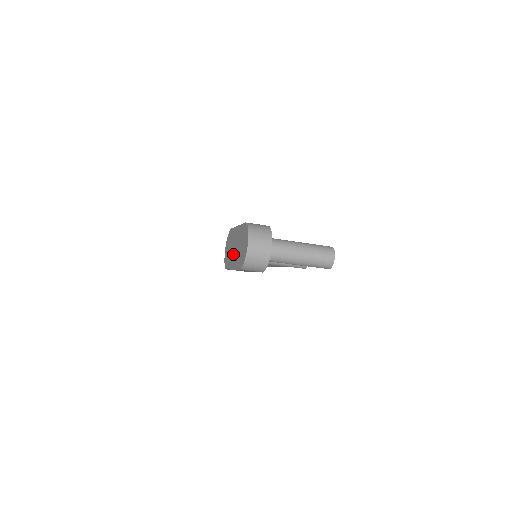
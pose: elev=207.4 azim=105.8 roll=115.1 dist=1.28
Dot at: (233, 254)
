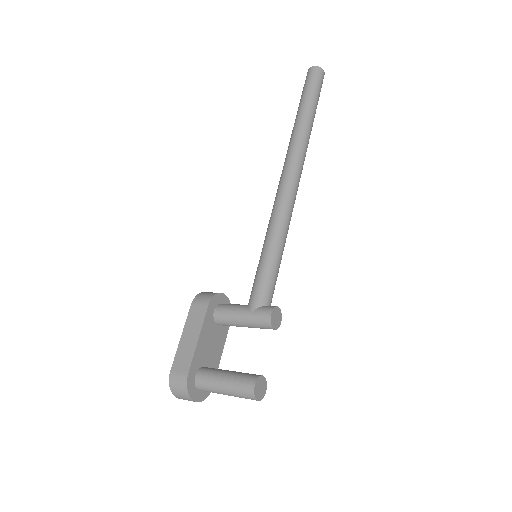
Dot at: occluded
